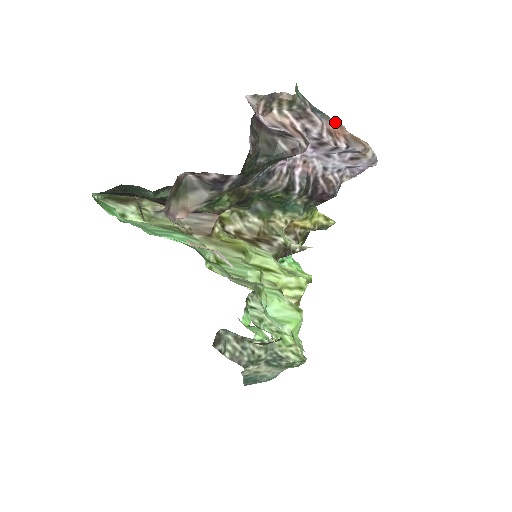
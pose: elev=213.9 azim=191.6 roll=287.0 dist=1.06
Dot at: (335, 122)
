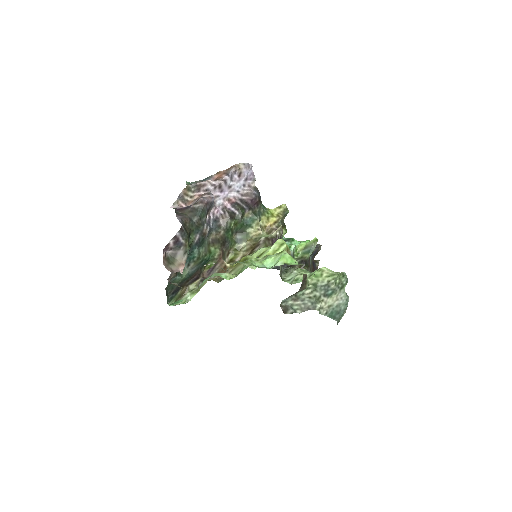
Dot at: (216, 174)
